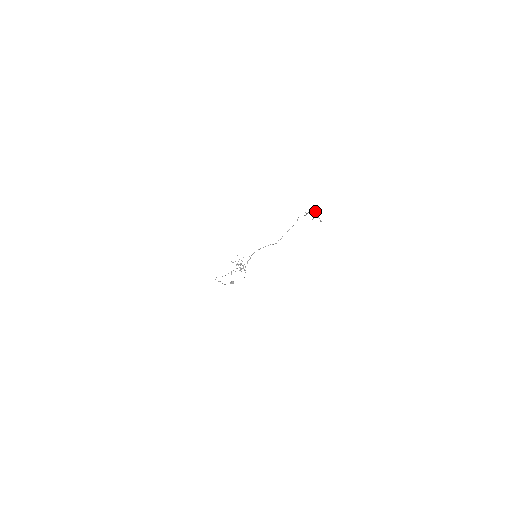
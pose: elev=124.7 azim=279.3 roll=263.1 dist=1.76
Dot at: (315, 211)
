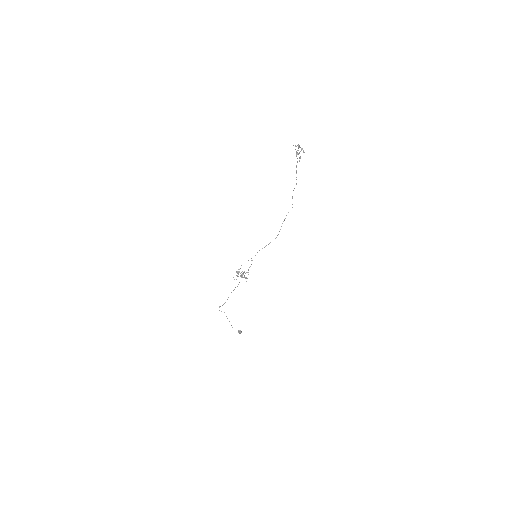
Dot at: (297, 145)
